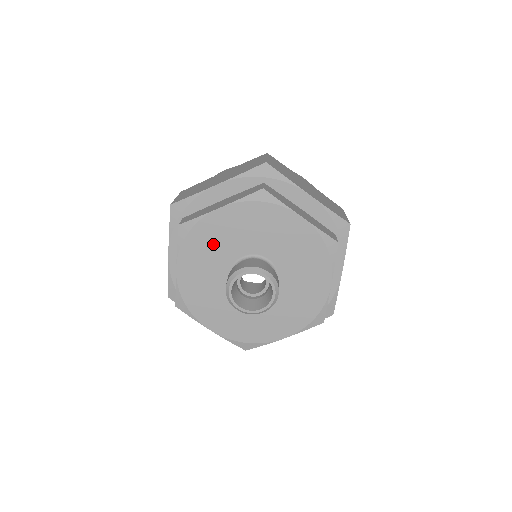
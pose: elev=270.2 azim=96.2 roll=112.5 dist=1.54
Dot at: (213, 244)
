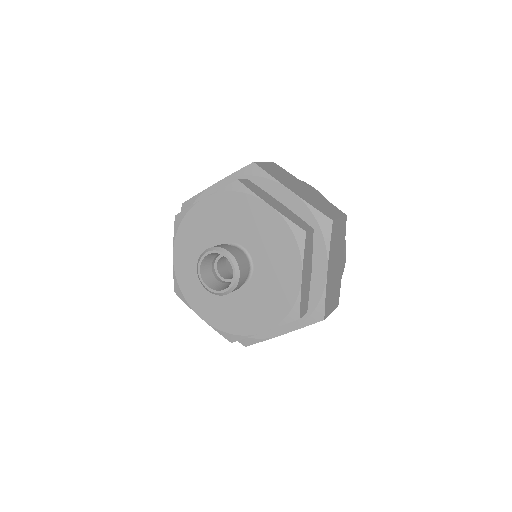
Dot at: (239, 217)
